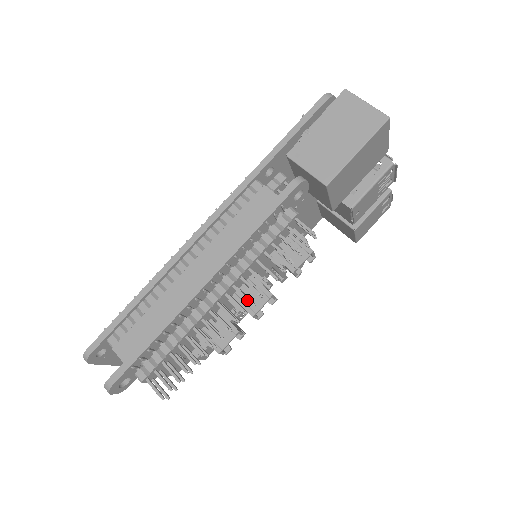
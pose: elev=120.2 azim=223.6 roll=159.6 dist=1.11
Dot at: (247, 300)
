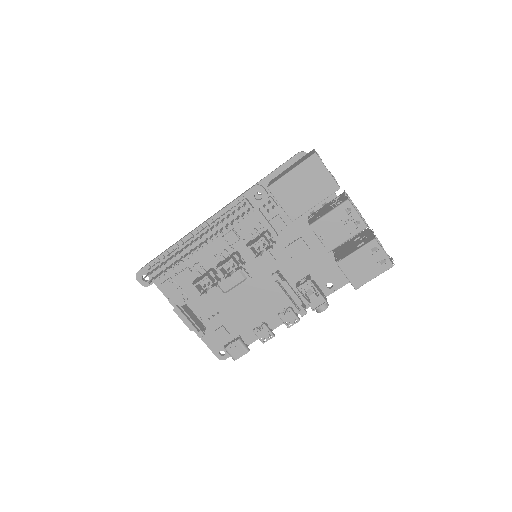
Dot at: (200, 237)
